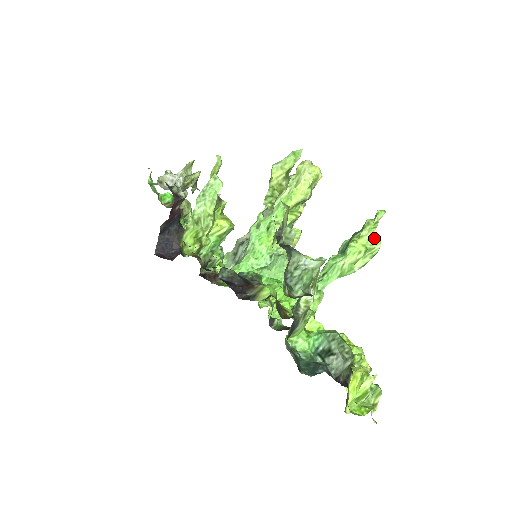
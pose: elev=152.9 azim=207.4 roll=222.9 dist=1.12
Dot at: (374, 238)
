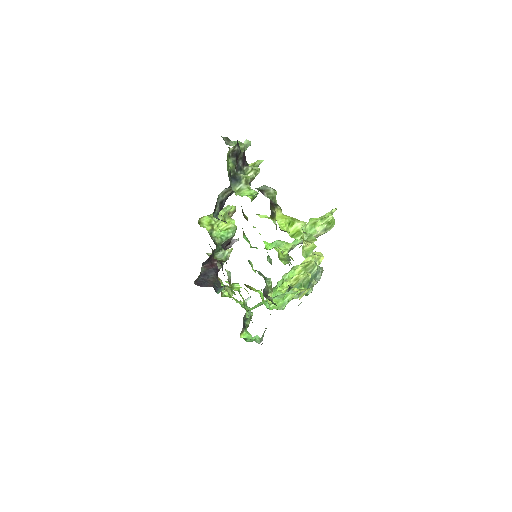
Dot at: (328, 214)
